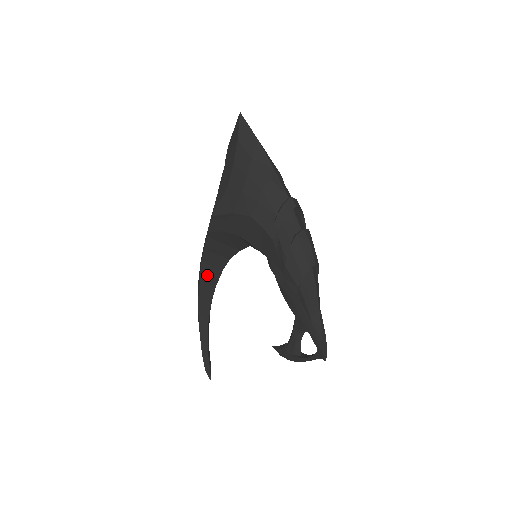
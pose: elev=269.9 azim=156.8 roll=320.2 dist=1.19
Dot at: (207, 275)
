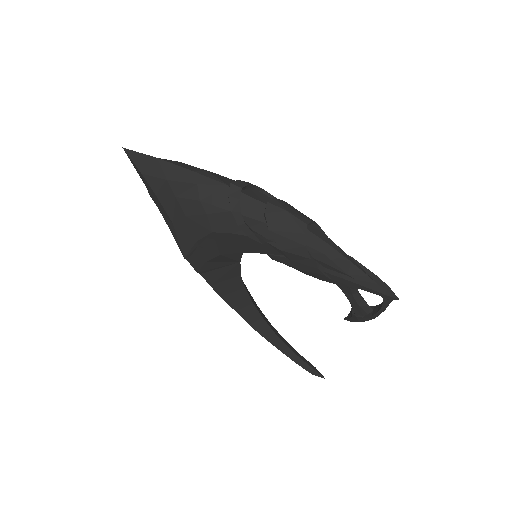
Dot at: (236, 302)
